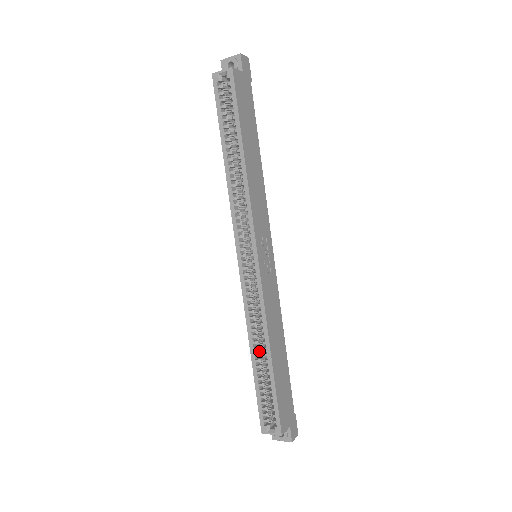
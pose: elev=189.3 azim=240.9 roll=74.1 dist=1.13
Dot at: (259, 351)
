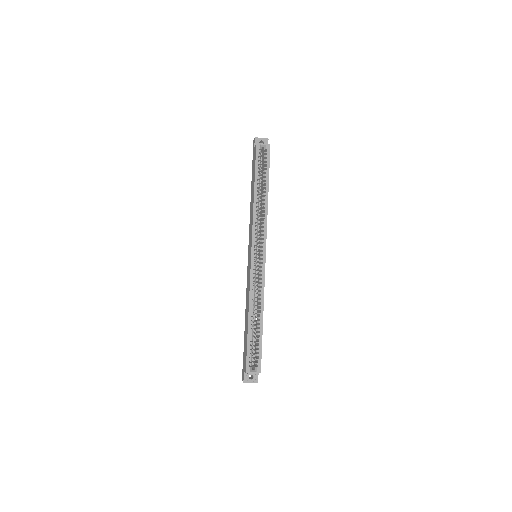
Dot at: occluded
